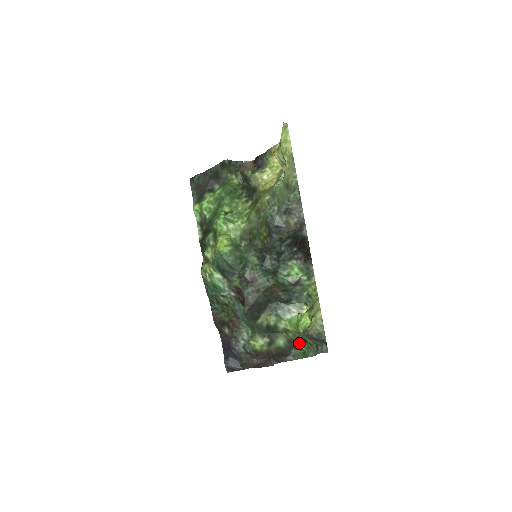
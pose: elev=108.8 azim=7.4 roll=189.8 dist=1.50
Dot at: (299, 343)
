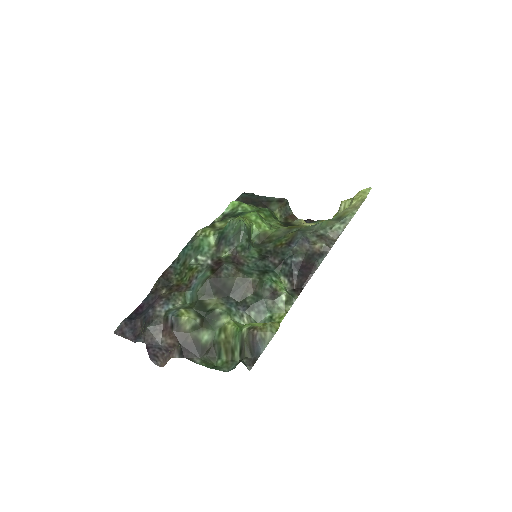
Dot at: (221, 352)
